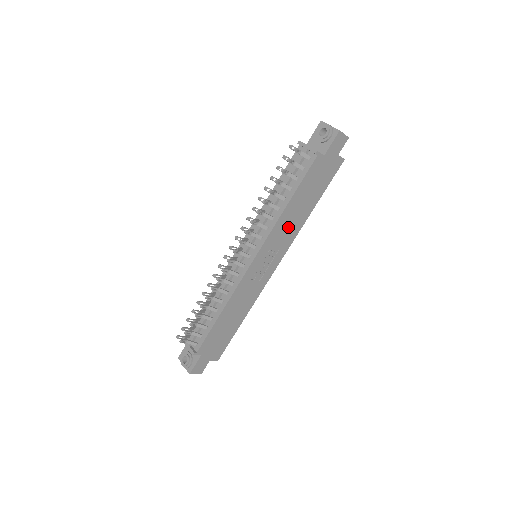
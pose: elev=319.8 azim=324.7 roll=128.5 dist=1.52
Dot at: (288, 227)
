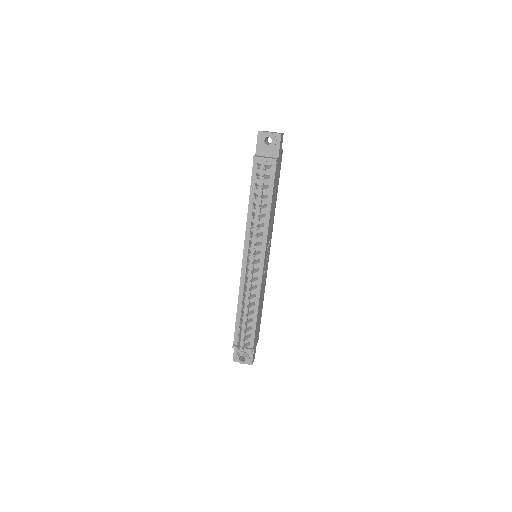
Dot at: (271, 222)
